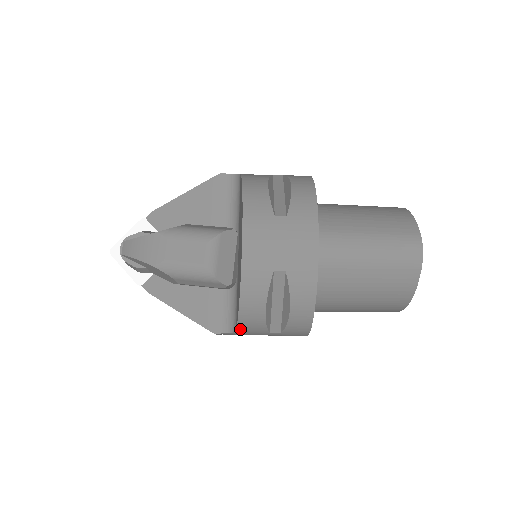
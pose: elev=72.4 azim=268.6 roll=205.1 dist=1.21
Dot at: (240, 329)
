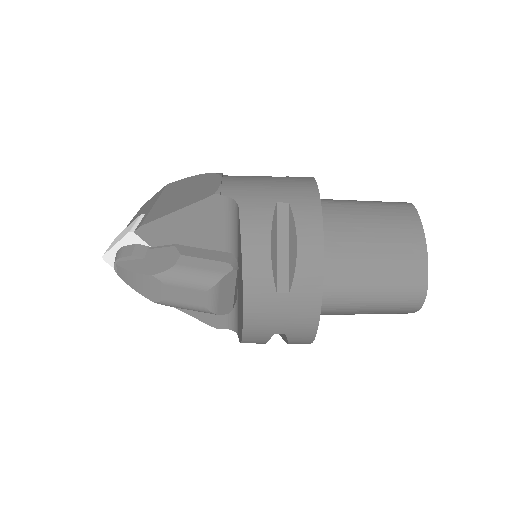
Dot at: occluded
